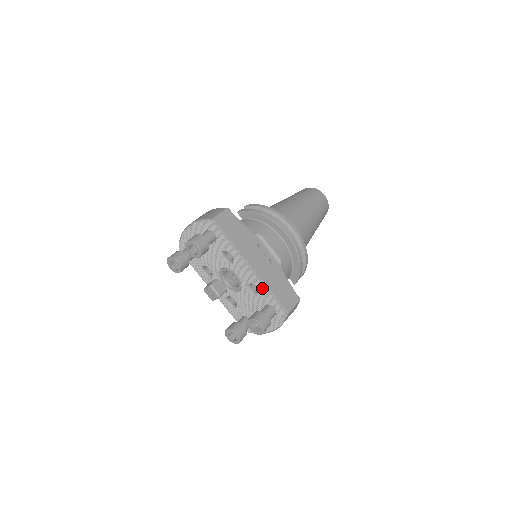
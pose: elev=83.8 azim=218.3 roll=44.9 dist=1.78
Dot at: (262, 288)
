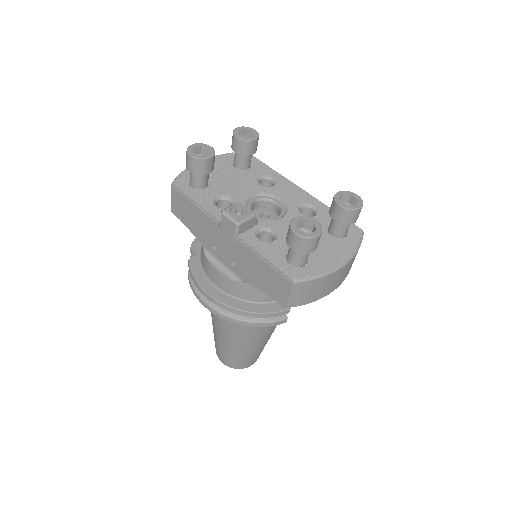
Dot at: (321, 207)
